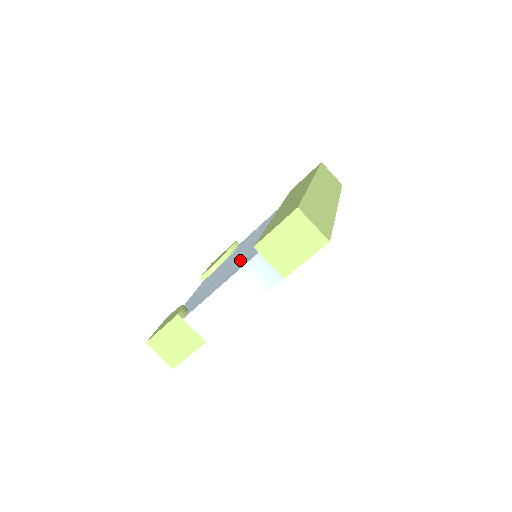
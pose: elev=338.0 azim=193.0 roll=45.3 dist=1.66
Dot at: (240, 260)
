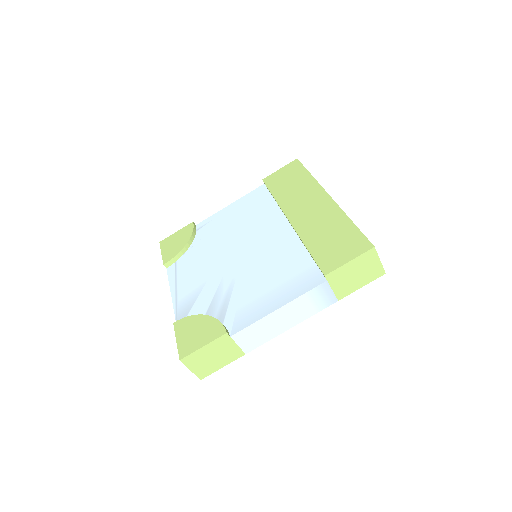
Dot at: (273, 272)
